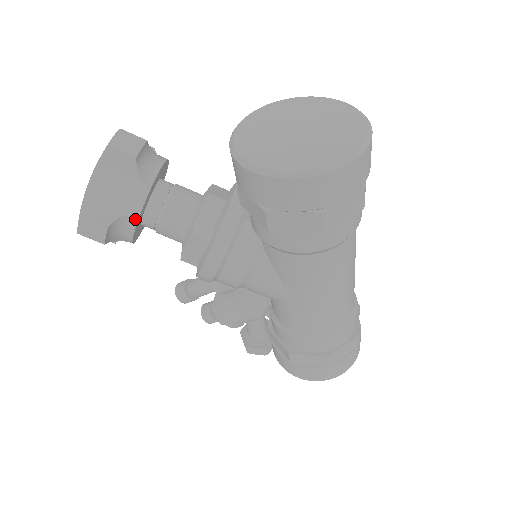
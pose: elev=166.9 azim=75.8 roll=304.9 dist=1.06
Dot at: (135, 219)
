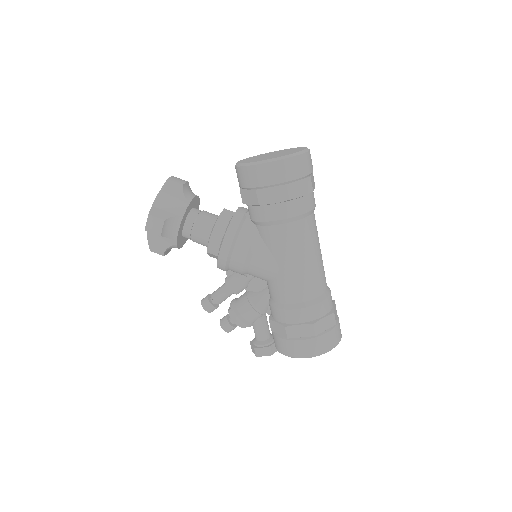
Dot at: (180, 219)
